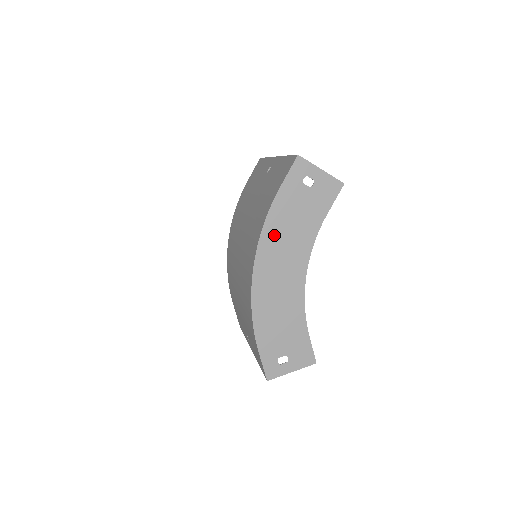
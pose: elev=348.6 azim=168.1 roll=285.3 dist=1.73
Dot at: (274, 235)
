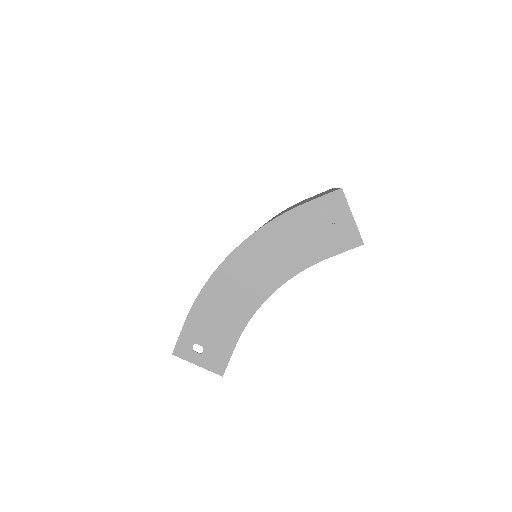
Dot at: (270, 238)
